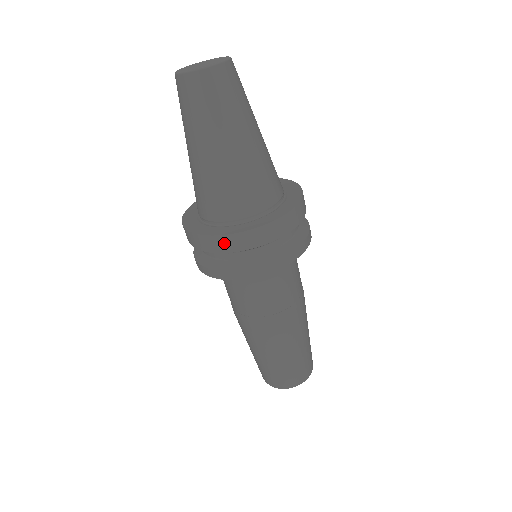
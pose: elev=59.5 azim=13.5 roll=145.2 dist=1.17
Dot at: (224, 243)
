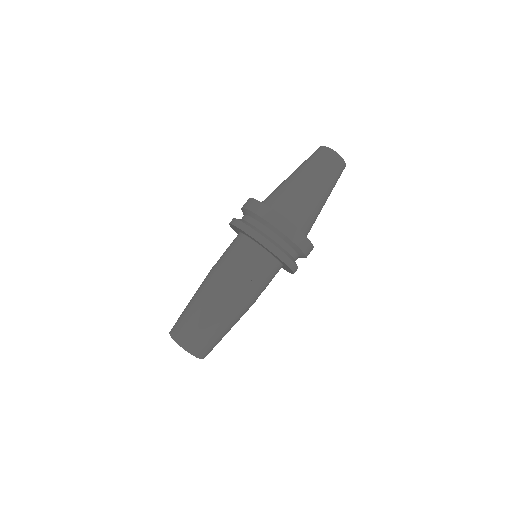
Dot at: (268, 213)
